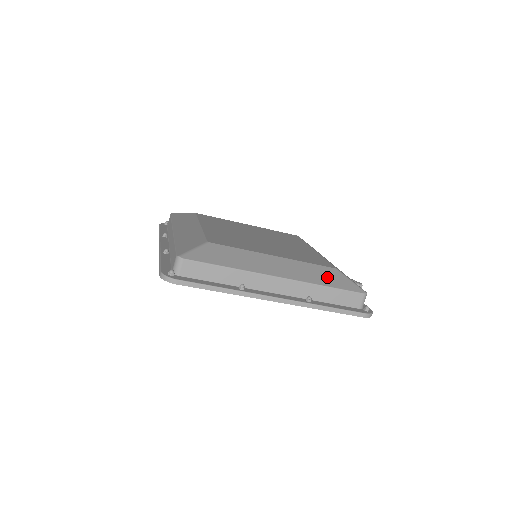
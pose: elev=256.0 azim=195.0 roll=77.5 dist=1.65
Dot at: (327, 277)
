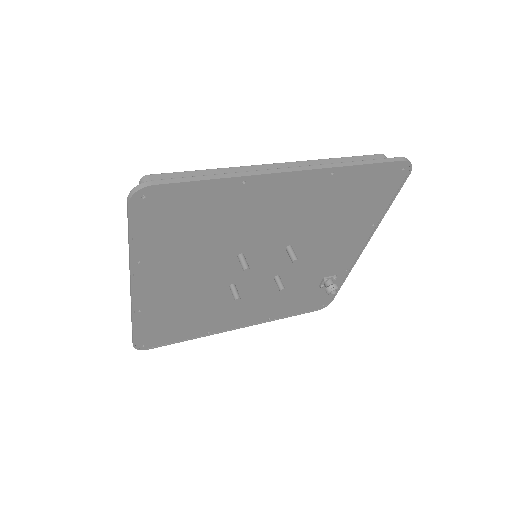
Dot at: occluded
